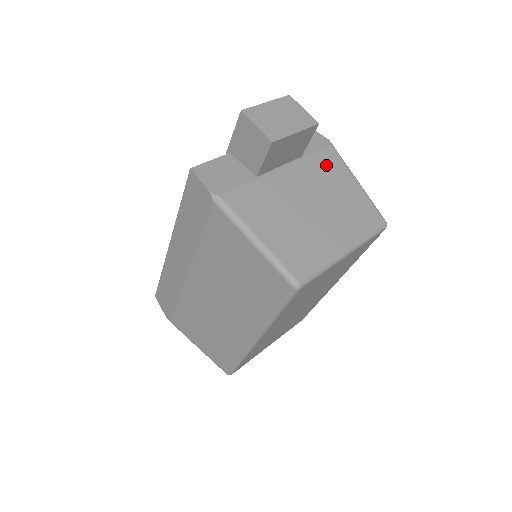
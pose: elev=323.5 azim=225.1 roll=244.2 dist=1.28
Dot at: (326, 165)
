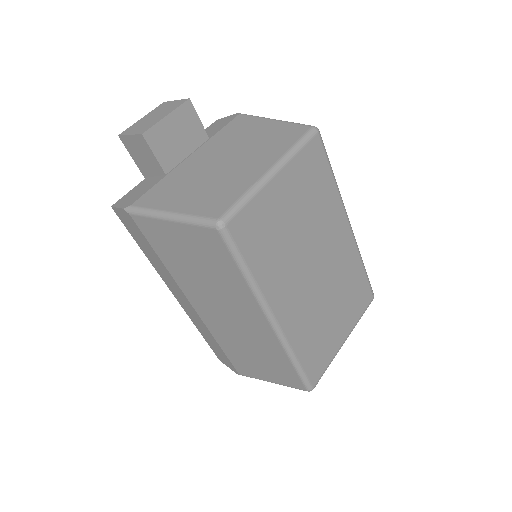
Dot at: (236, 129)
